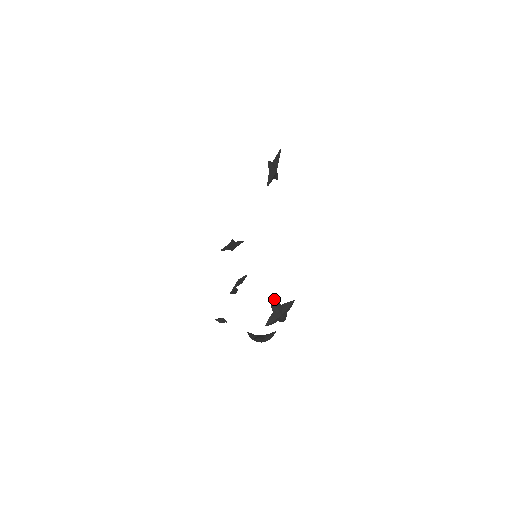
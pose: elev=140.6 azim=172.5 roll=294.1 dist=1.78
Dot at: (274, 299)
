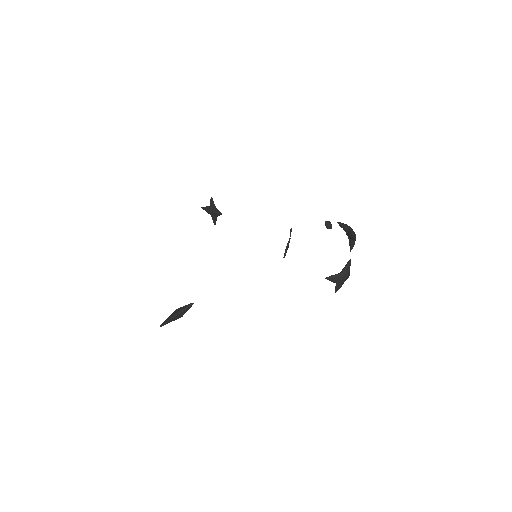
Dot at: (339, 223)
